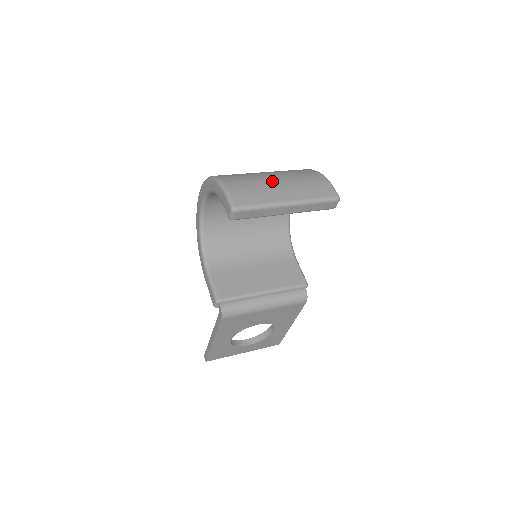
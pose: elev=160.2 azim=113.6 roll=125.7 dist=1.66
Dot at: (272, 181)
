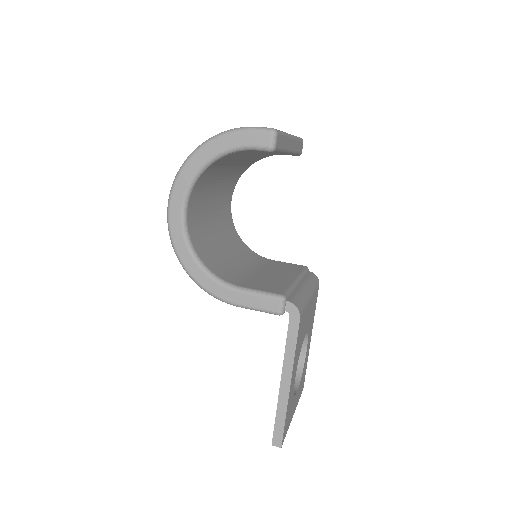
Dot at: occluded
